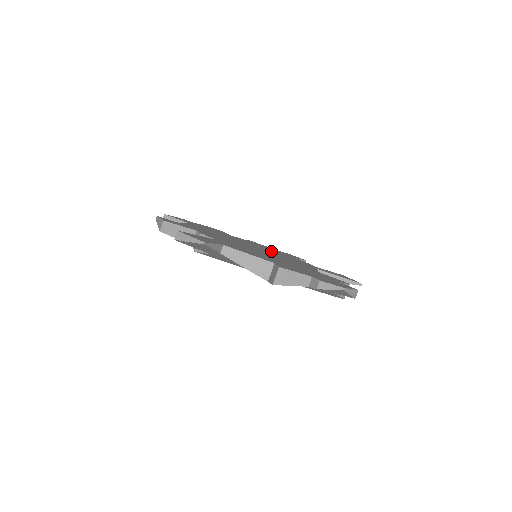
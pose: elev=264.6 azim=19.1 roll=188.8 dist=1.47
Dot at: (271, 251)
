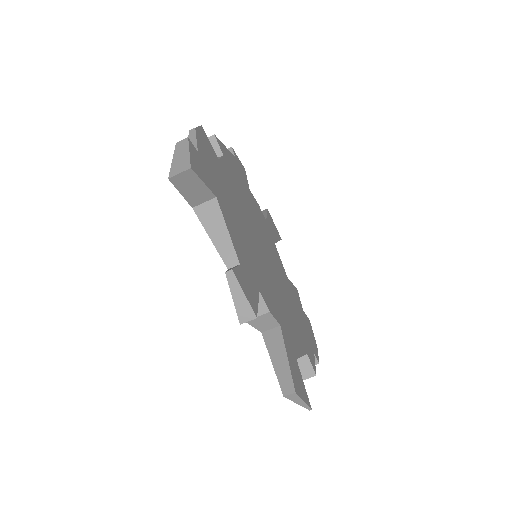
Dot at: (252, 212)
